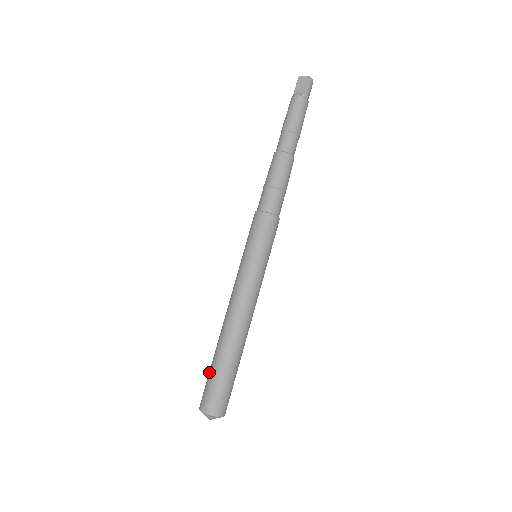
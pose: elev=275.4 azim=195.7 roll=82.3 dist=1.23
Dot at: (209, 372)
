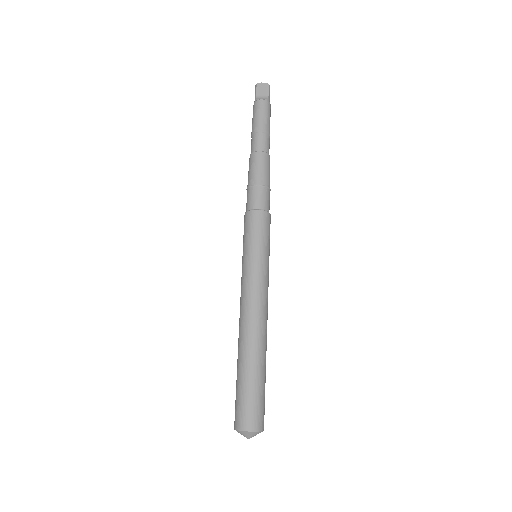
Dot at: (239, 386)
